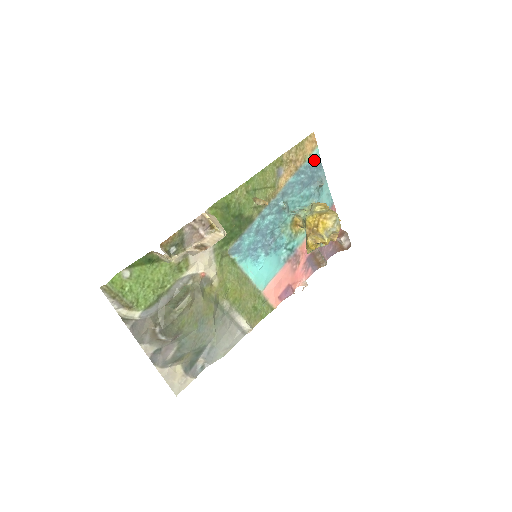
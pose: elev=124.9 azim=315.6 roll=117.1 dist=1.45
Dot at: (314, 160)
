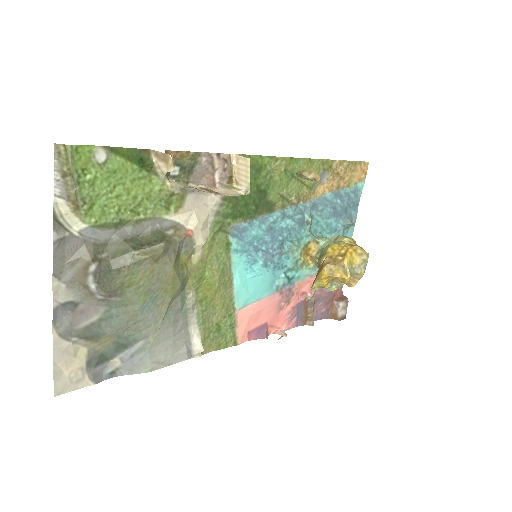
Dot at: (355, 193)
